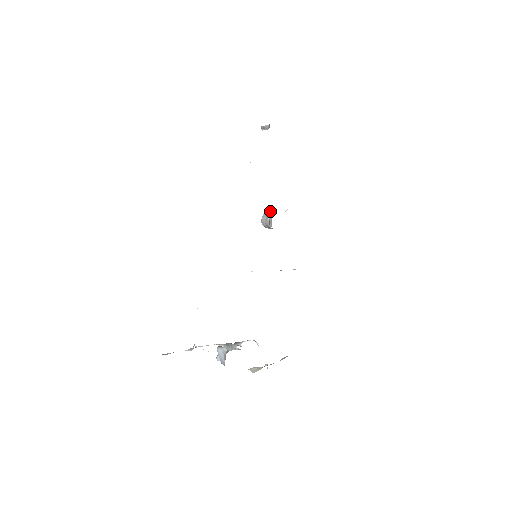
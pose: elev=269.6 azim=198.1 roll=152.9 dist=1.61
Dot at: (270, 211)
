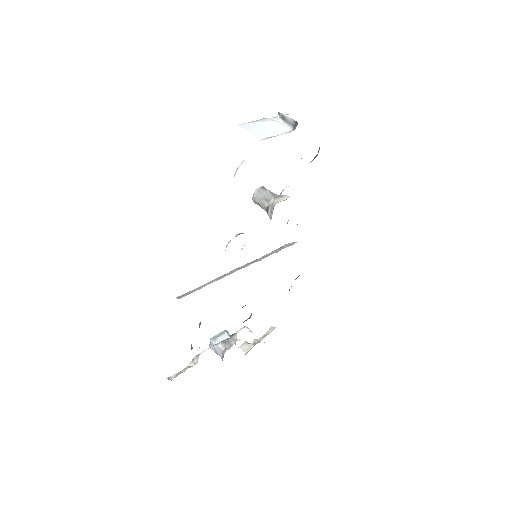
Dot at: (264, 188)
